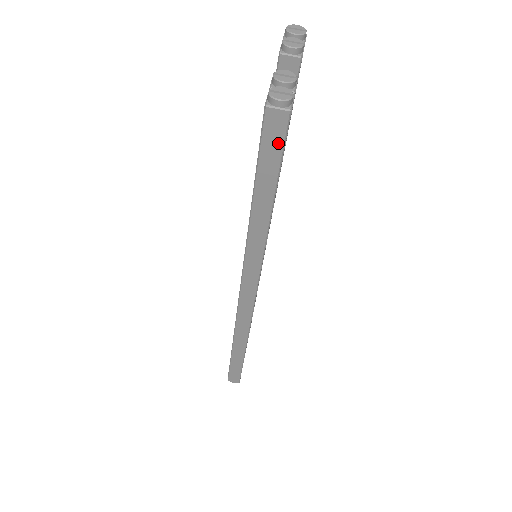
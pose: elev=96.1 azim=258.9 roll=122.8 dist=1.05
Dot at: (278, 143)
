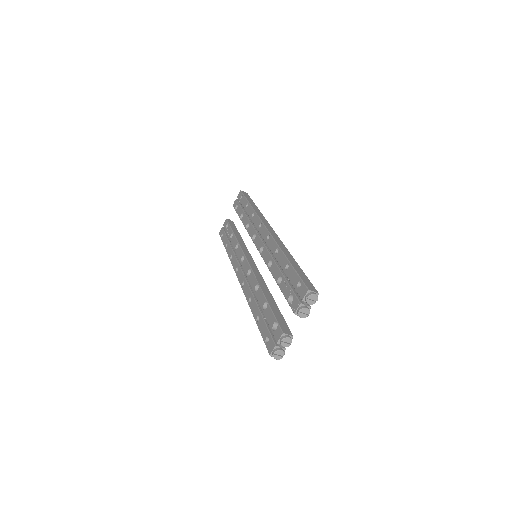
Dot at: occluded
